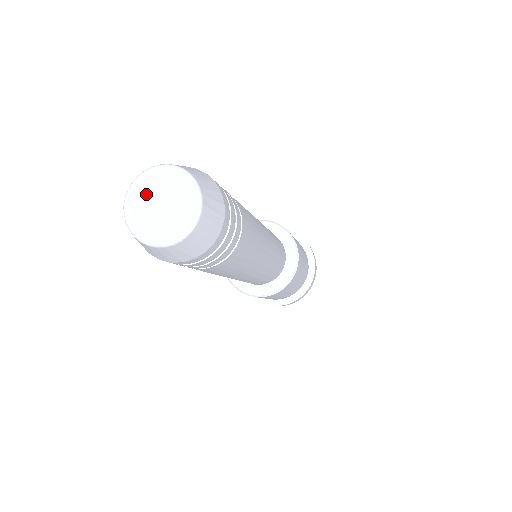
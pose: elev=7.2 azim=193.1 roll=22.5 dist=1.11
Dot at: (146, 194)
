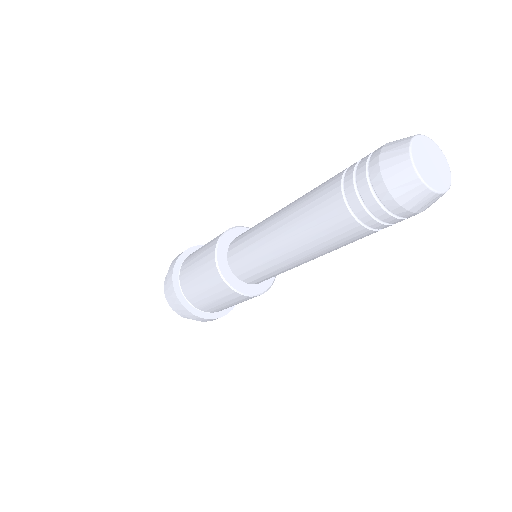
Dot at: (422, 161)
